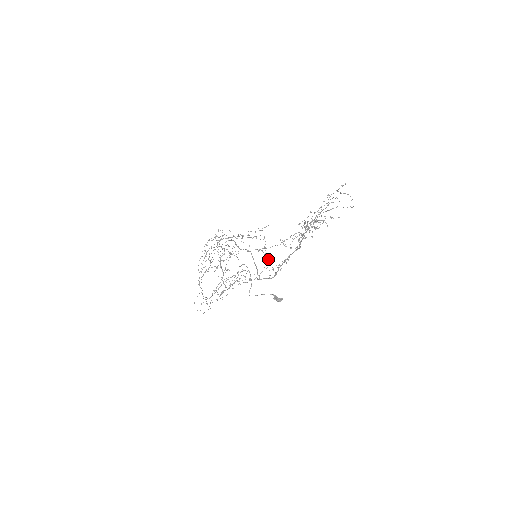
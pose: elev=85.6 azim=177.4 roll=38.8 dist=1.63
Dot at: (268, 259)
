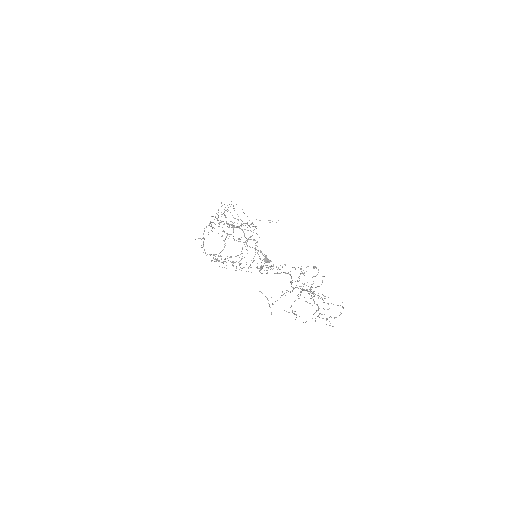
Dot at: occluded
